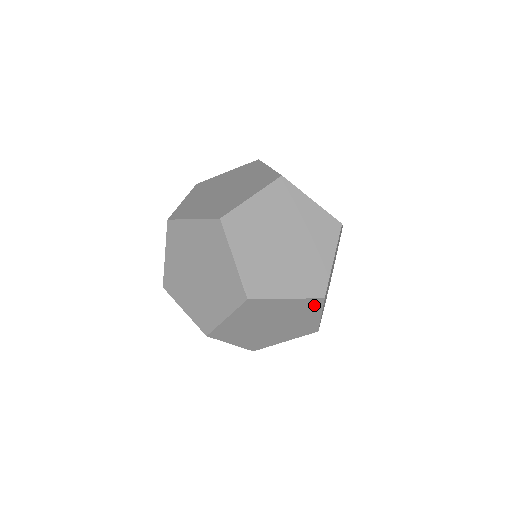
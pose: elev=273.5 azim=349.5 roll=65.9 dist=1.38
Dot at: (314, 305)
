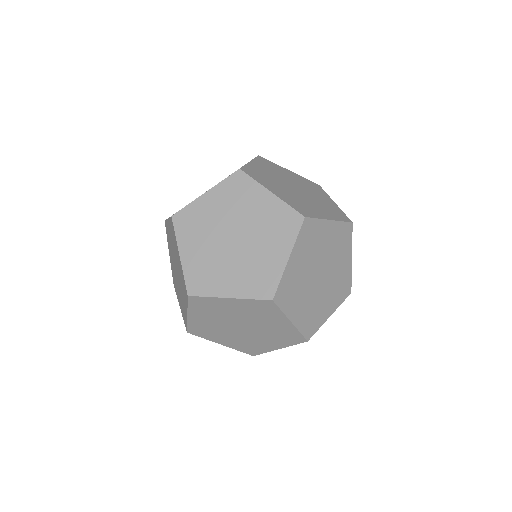
Dot at: occluded
